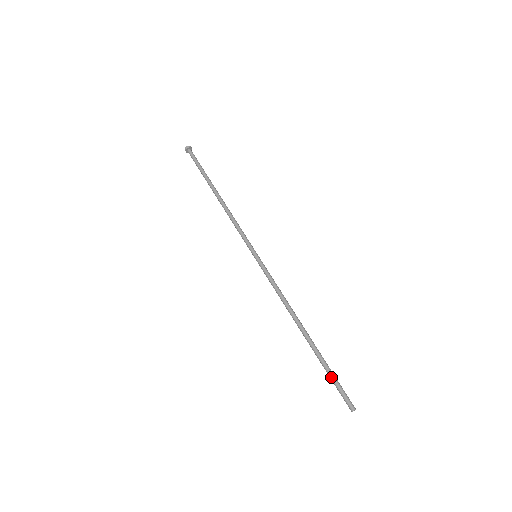
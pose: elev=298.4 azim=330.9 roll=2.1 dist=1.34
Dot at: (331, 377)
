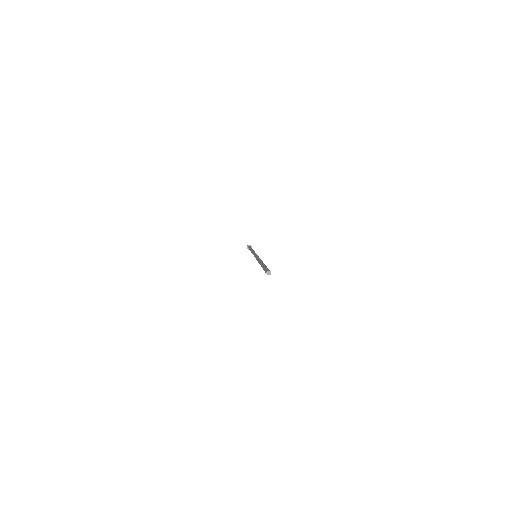
Dot at: (264, 267)
